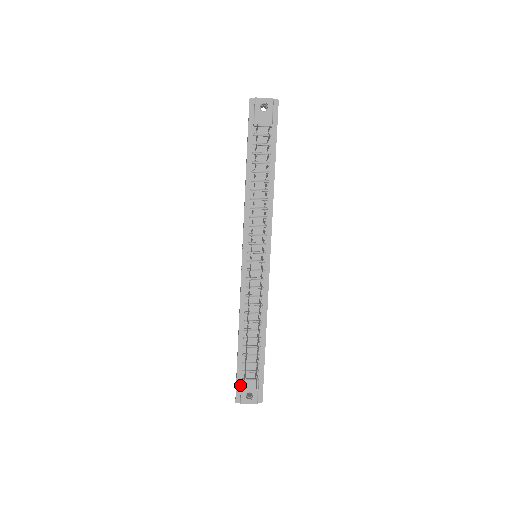
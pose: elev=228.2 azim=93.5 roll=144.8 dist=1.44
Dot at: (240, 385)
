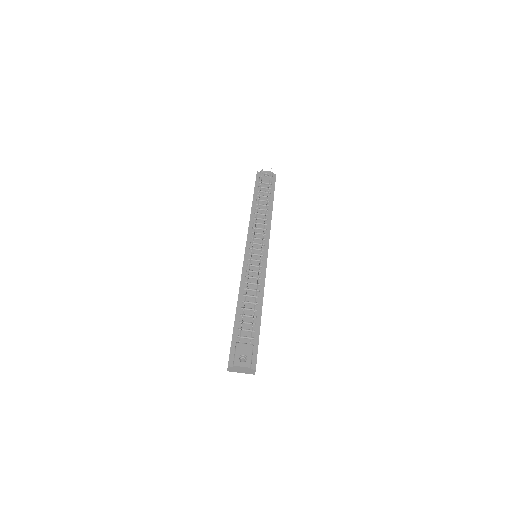
Dot at: (234, 350)
